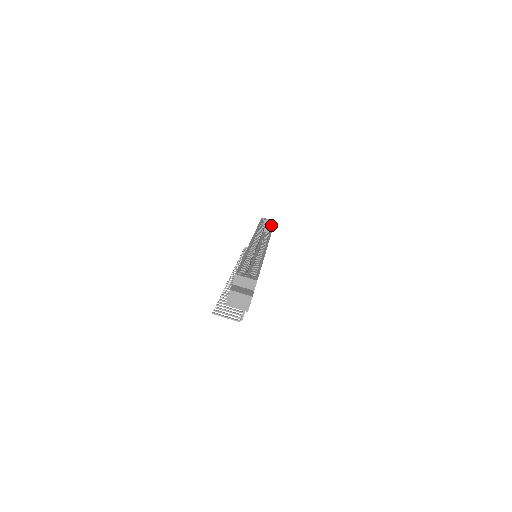
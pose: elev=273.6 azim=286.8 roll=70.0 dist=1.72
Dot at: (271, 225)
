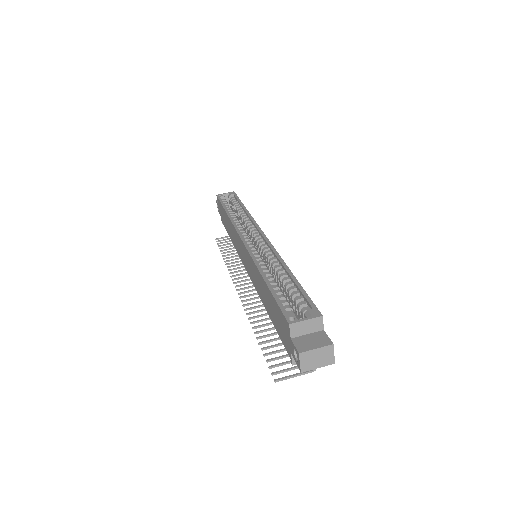
Dot at: (235, 200)
